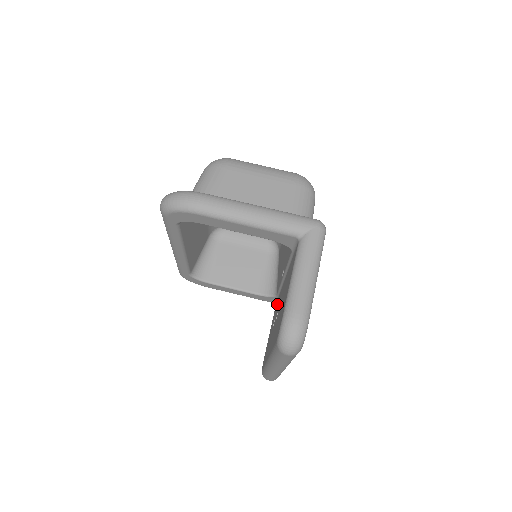
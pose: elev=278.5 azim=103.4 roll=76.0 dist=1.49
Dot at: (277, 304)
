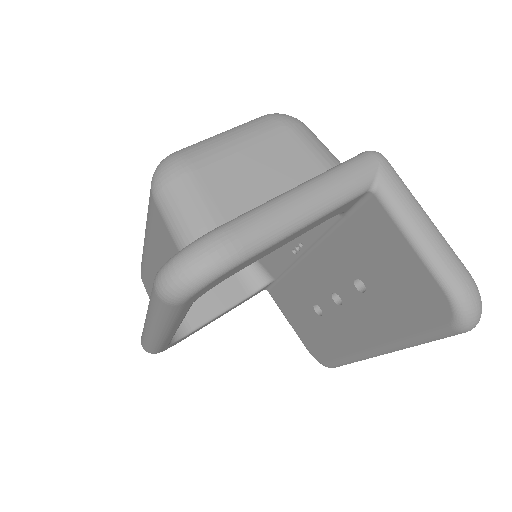
Dot at: (292, 288)
